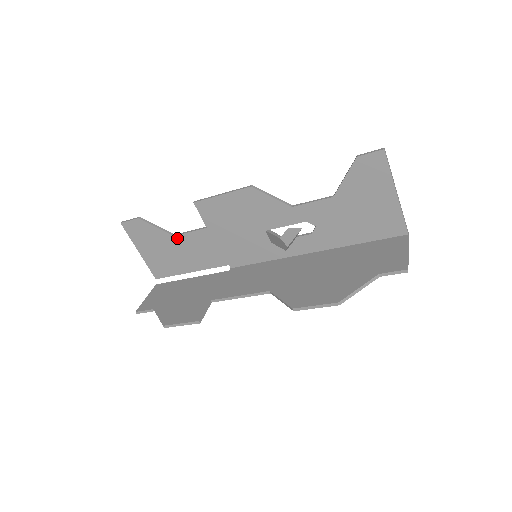
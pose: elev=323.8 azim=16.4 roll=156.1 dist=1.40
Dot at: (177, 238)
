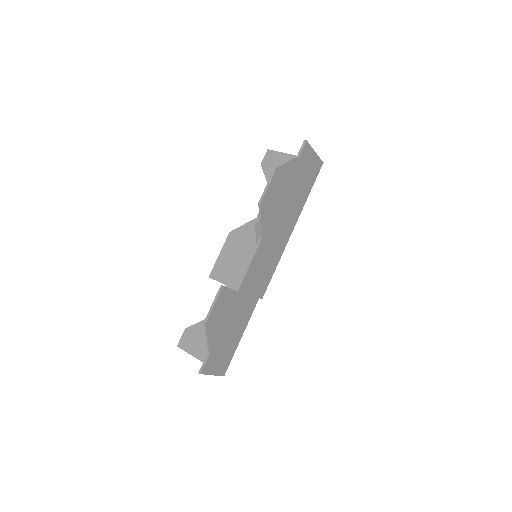
Dot at: occluded
